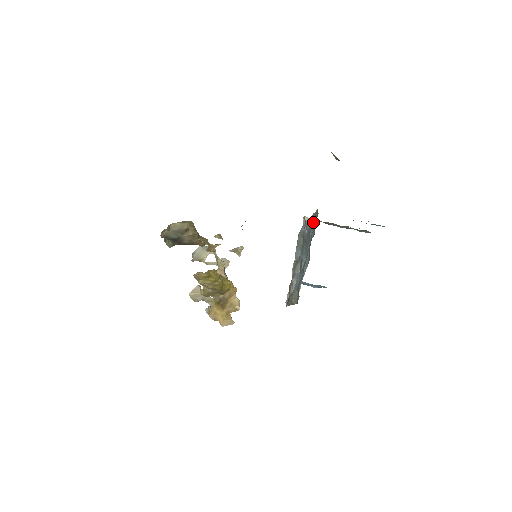
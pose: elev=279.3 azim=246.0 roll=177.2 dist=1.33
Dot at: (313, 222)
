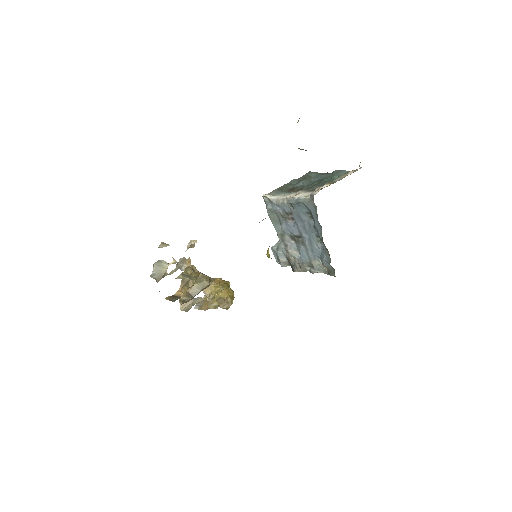
Dot at: (302, 207)
